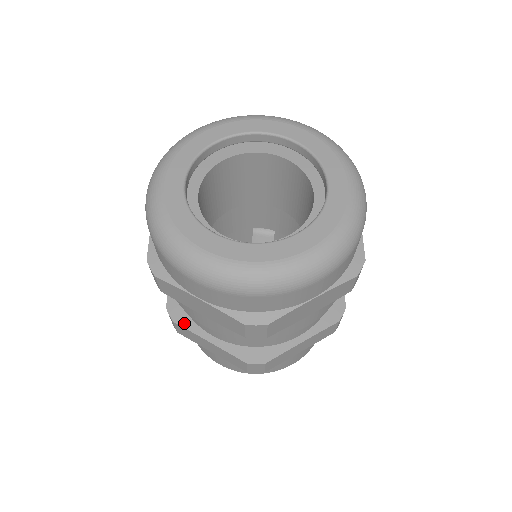
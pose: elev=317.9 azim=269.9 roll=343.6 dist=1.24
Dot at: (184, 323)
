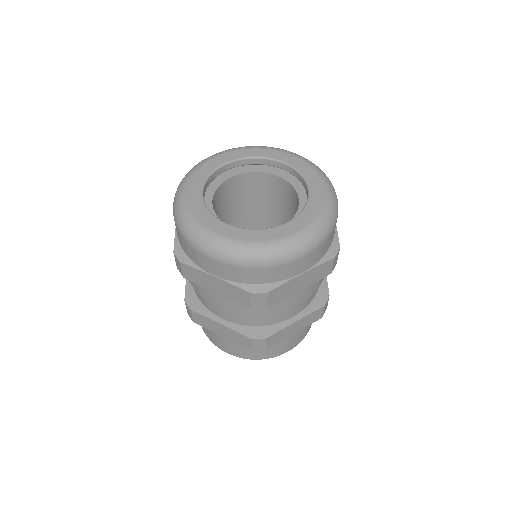
Dot at: (199, 310)
